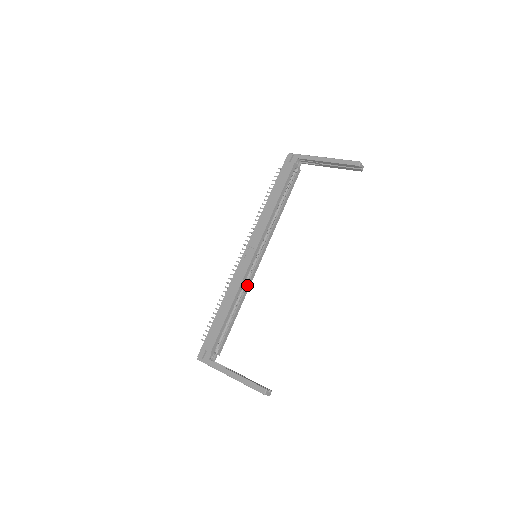
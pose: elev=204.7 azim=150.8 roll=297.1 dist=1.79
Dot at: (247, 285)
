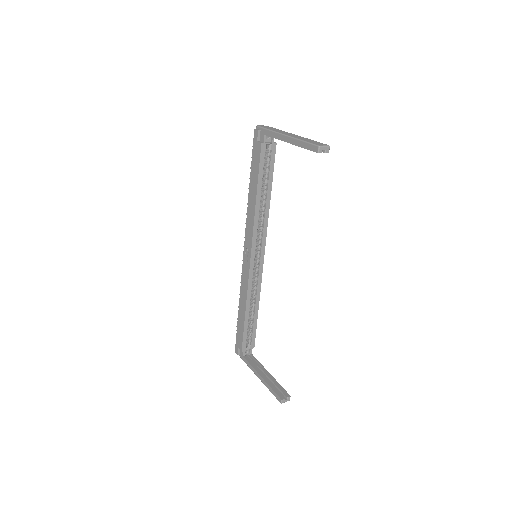
Dot at: (257, 285)
